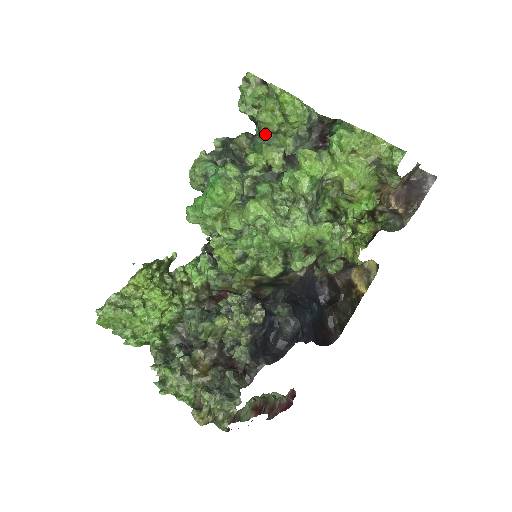
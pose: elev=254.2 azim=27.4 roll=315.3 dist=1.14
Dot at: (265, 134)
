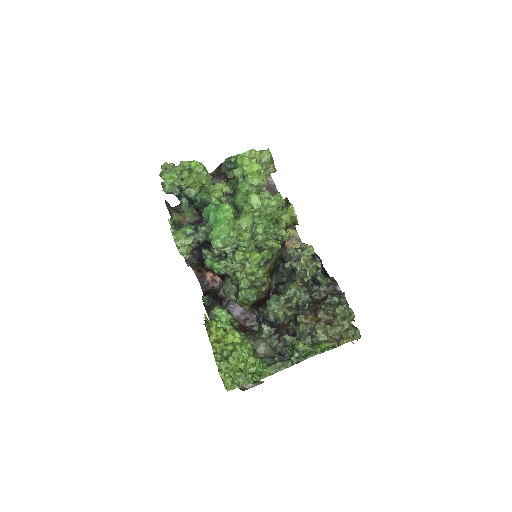
Dot at: (197, 191)
